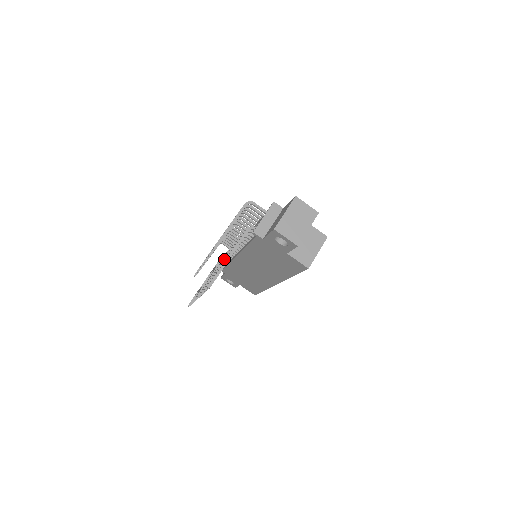
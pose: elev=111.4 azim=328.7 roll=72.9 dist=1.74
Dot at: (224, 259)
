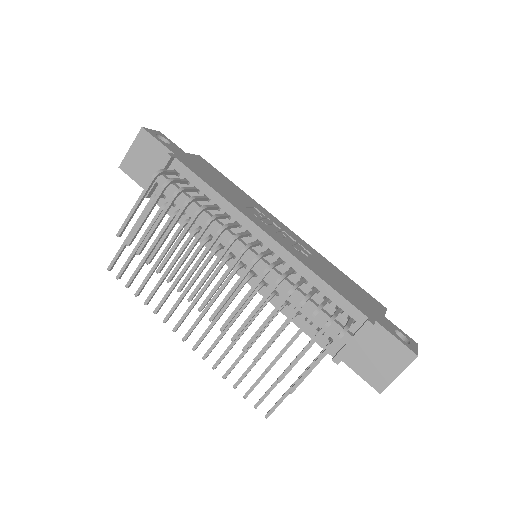
Dot at: occluded
